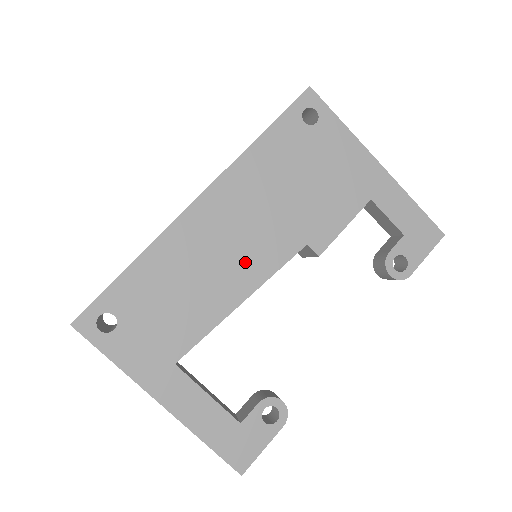
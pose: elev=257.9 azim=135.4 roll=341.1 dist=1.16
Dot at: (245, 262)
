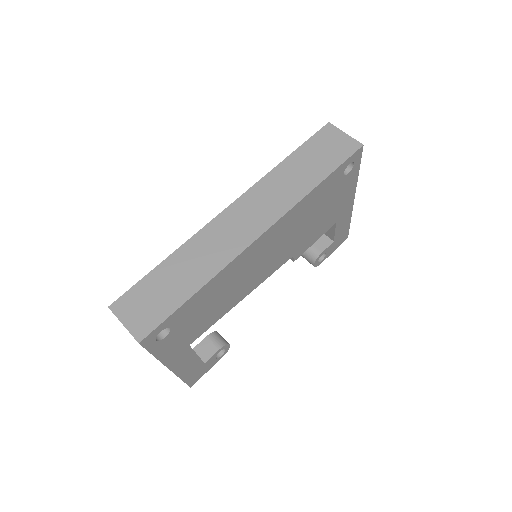
Dot at: (259, 274)
